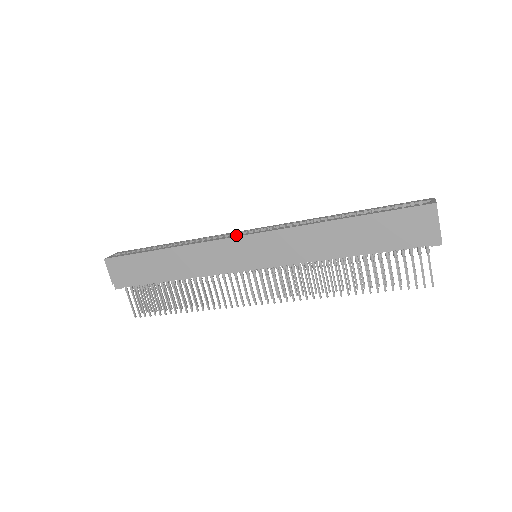
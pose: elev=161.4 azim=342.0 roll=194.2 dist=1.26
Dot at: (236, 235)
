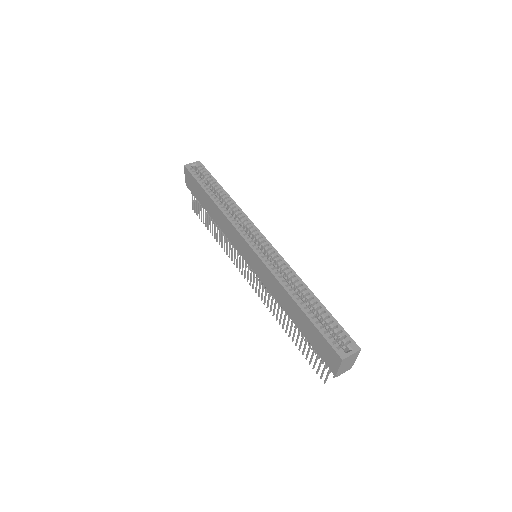
Dot at: (247, 236)
